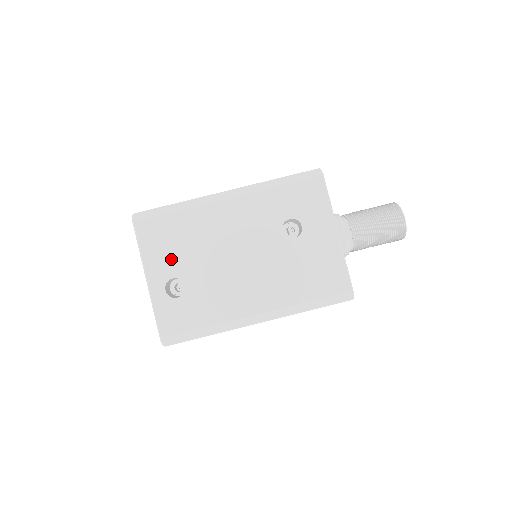
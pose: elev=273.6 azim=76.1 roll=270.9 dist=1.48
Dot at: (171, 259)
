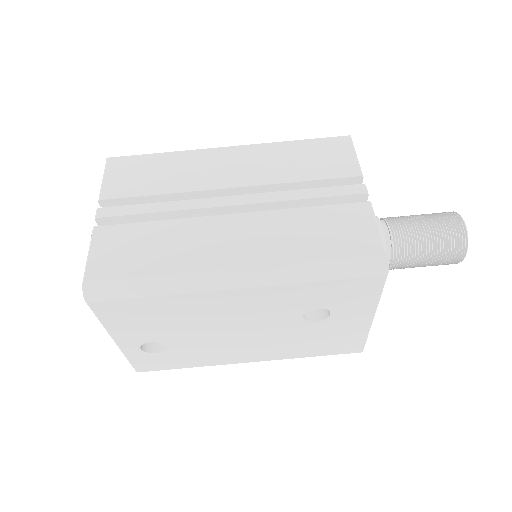
Dot at: (147, 331)
